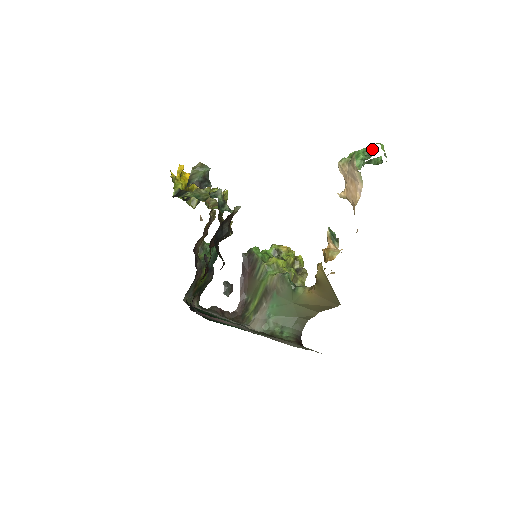
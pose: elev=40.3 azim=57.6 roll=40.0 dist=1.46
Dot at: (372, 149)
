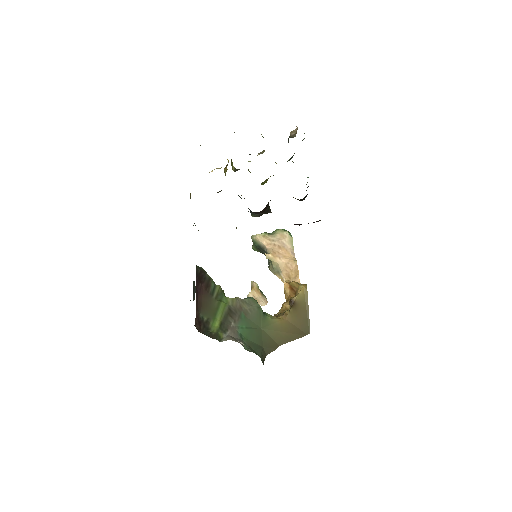
Dot at: occluded
